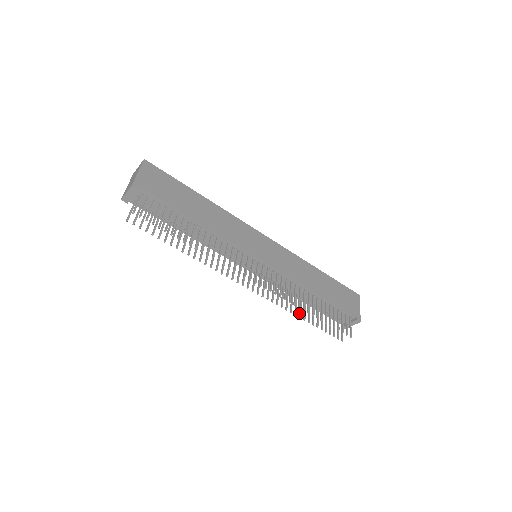
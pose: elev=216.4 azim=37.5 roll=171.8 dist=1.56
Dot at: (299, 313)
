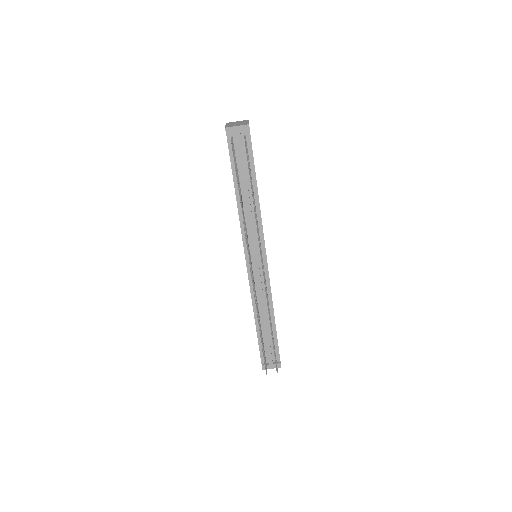
Dot at: (259, 324)
